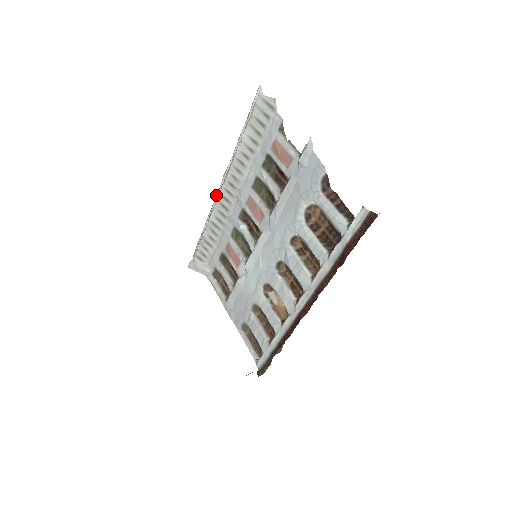
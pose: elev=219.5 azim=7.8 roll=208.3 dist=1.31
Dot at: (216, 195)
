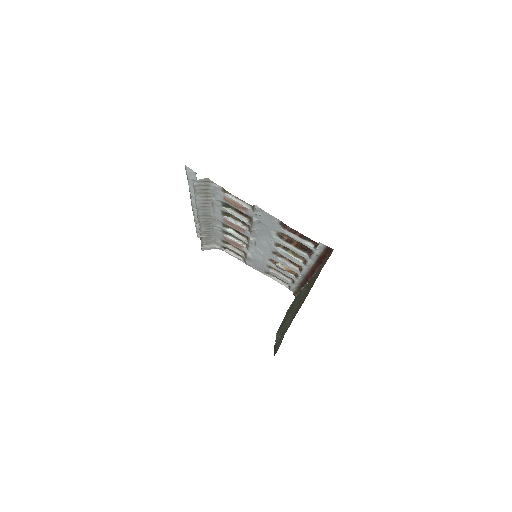
Dot at: (193, 213)
